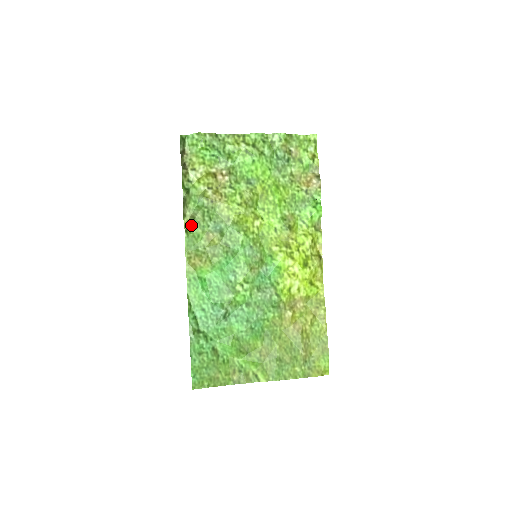
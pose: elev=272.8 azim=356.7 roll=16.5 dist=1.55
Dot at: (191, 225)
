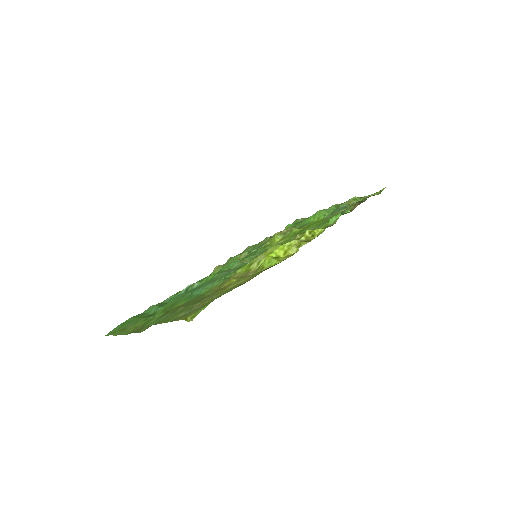
Dot at: occluded
